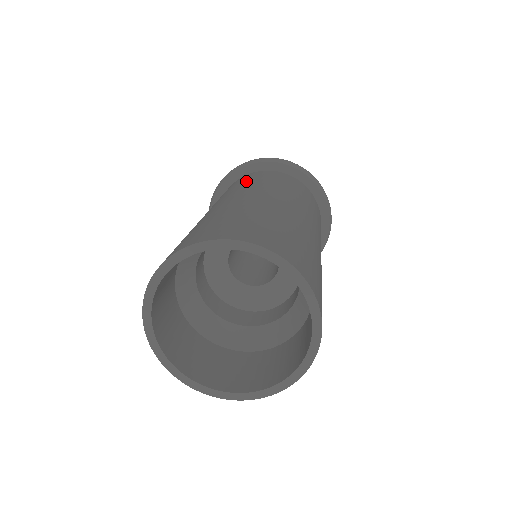
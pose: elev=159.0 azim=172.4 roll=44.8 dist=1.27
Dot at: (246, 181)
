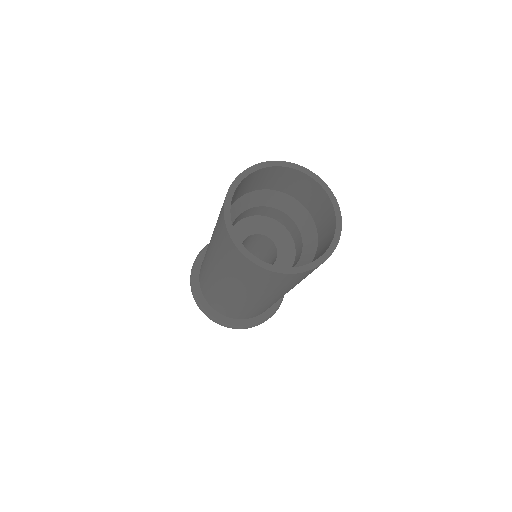
Dot at: occluded
